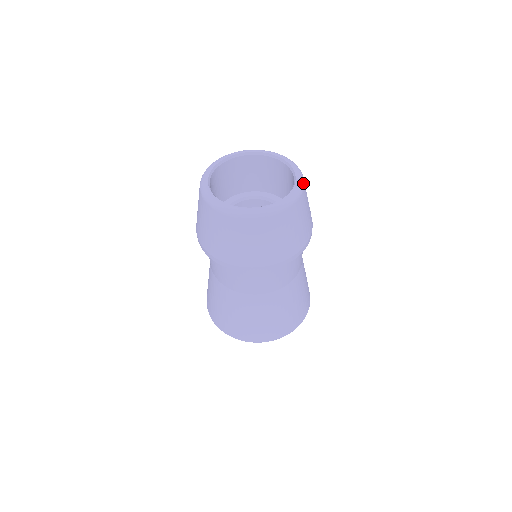
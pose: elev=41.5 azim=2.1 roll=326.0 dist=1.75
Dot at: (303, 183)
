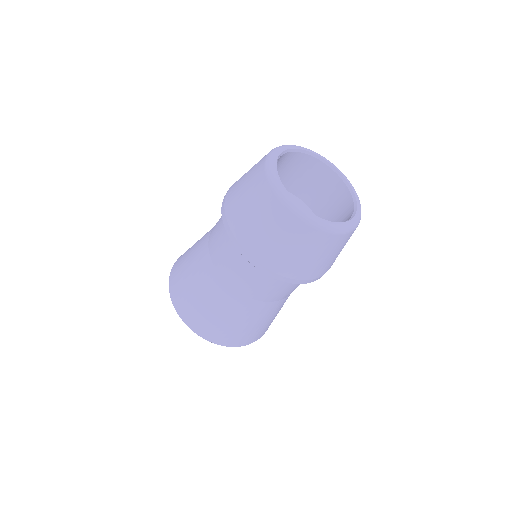
Dot at: occluded
